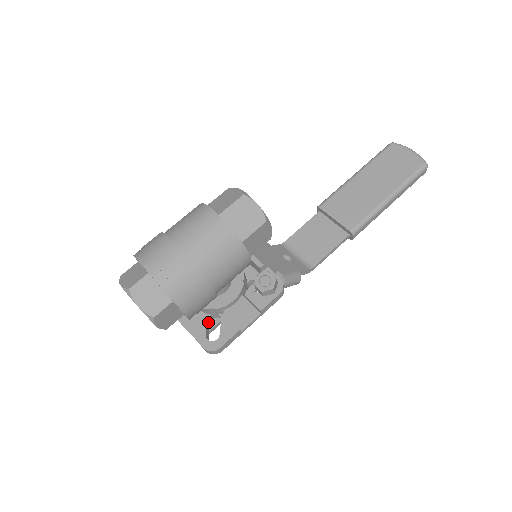
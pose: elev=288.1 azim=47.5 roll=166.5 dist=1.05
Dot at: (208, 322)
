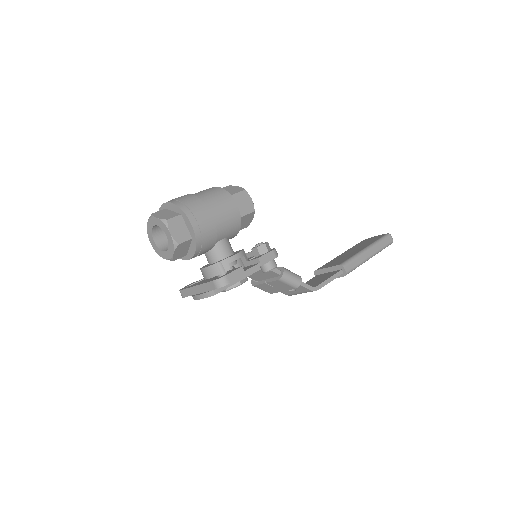
Dot at: occluded
